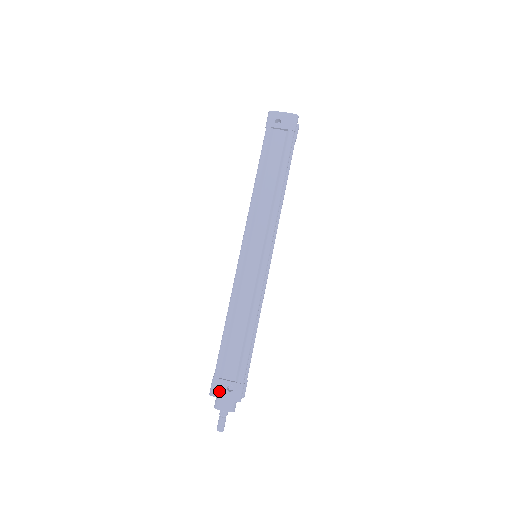
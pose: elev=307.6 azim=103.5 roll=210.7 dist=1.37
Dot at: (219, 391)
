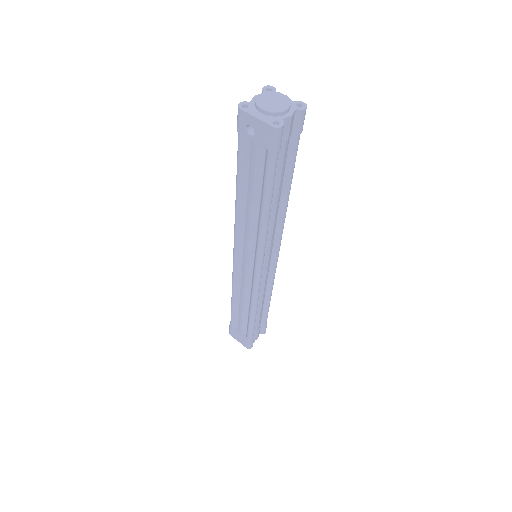
Dot at: (234, 336)
